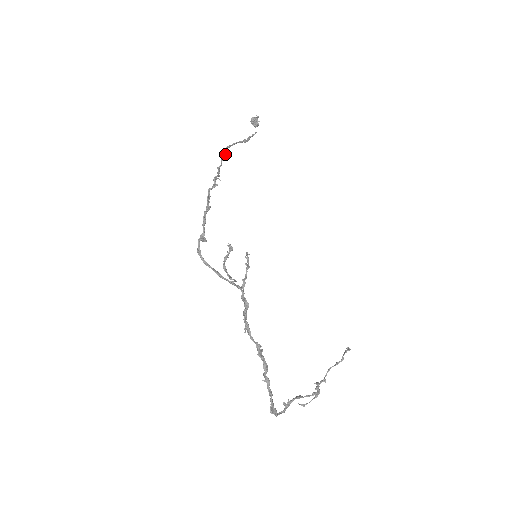
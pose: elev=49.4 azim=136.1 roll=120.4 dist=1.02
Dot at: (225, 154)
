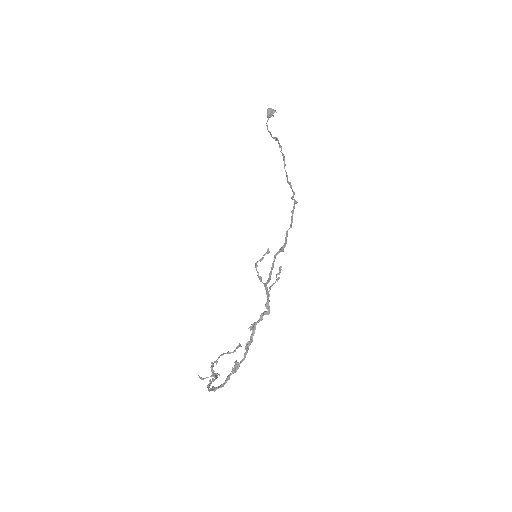
Dot at: (284, 158)
